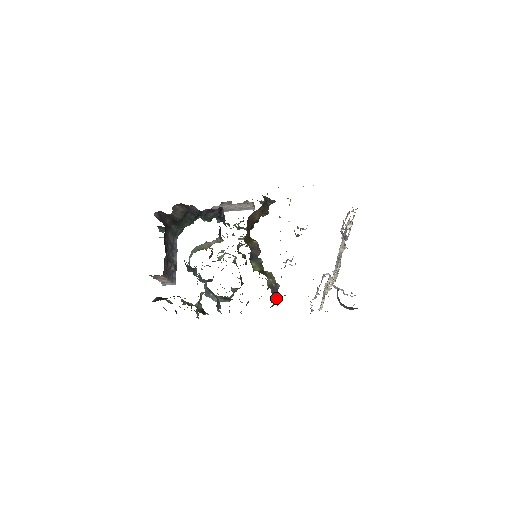
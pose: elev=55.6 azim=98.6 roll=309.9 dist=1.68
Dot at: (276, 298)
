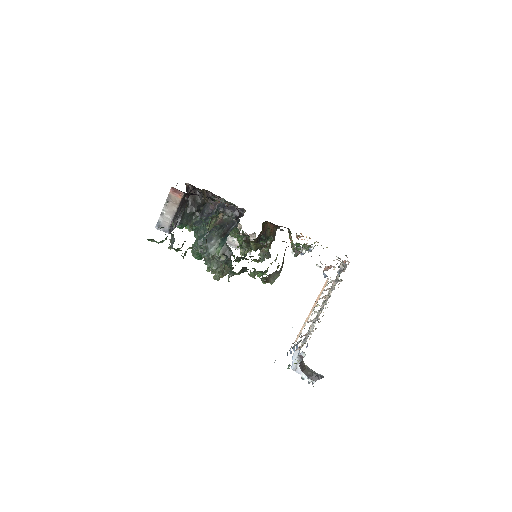
Dot at: (283, 260)
